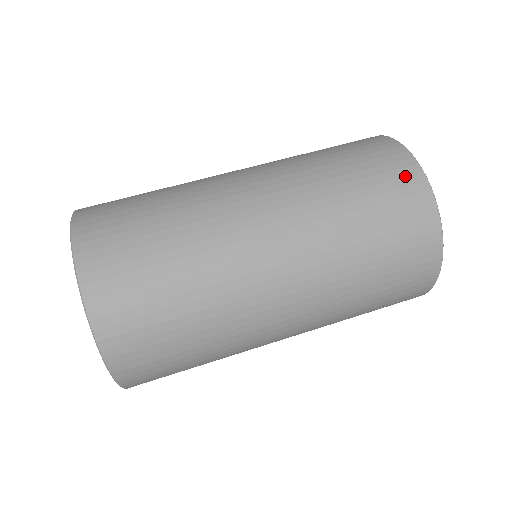
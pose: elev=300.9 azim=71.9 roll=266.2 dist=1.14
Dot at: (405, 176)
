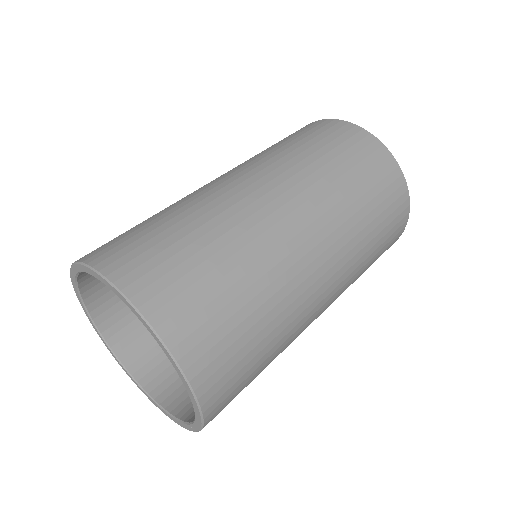
Dot at: occluded
